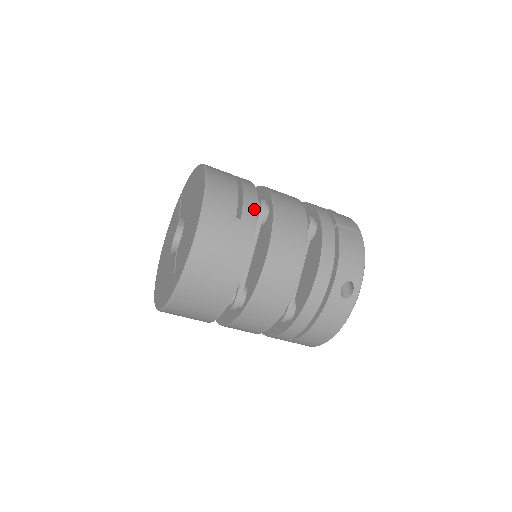
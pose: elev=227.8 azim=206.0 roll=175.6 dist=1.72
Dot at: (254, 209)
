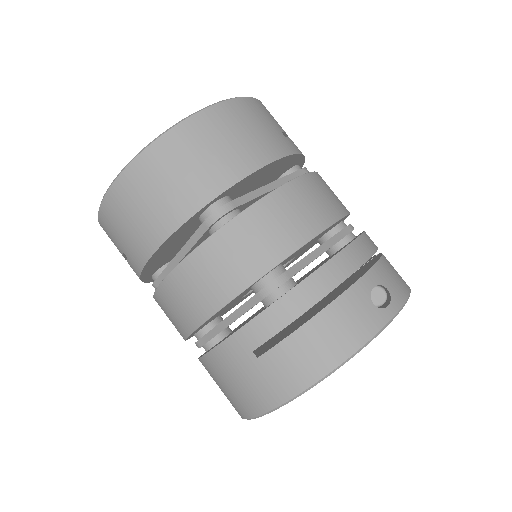
Dot at: (300, 151)
